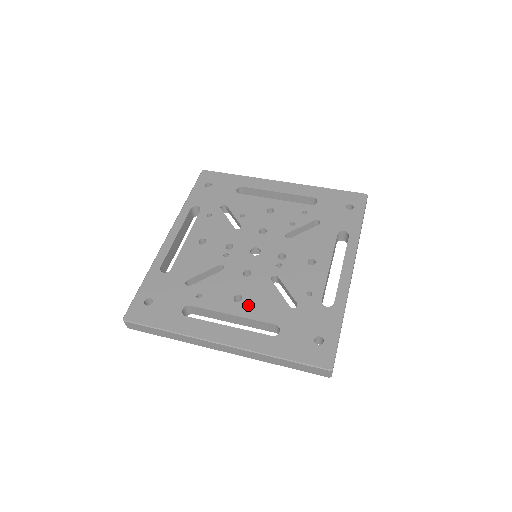
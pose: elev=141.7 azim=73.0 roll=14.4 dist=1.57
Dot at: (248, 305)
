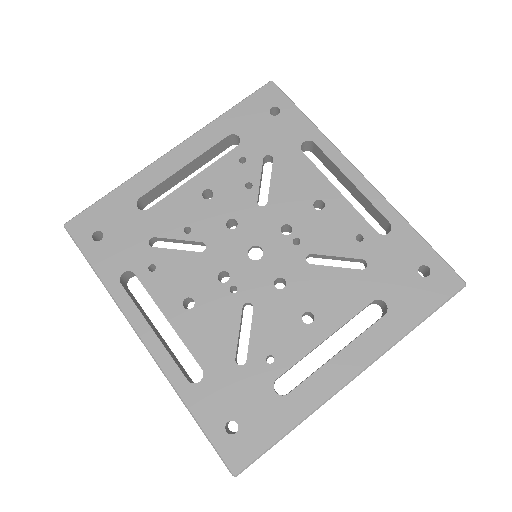
Dot at: (326, 313)
